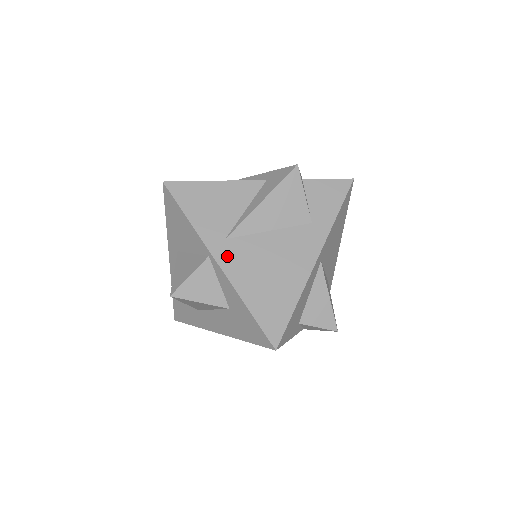
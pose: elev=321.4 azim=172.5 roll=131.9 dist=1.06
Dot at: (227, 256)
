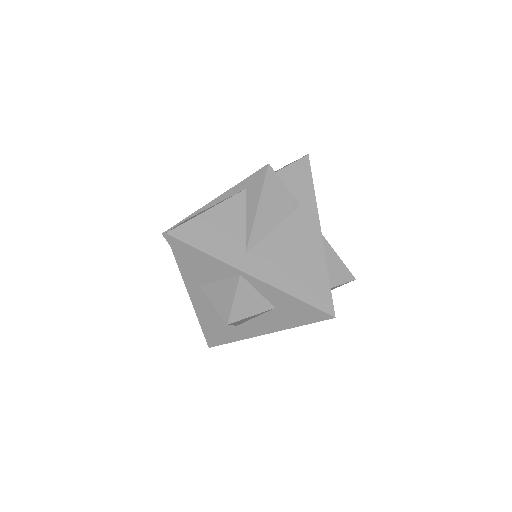
Dot at: (256, 266)
